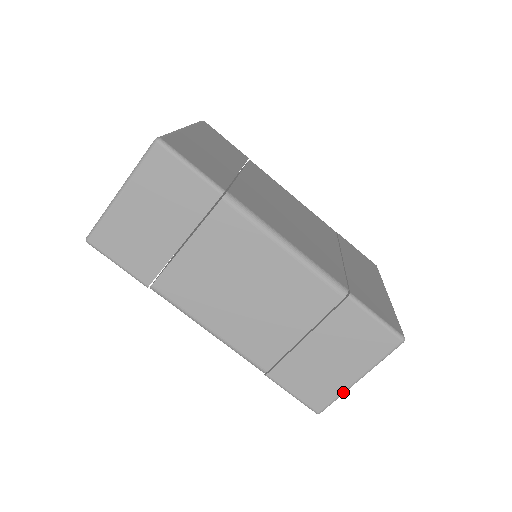
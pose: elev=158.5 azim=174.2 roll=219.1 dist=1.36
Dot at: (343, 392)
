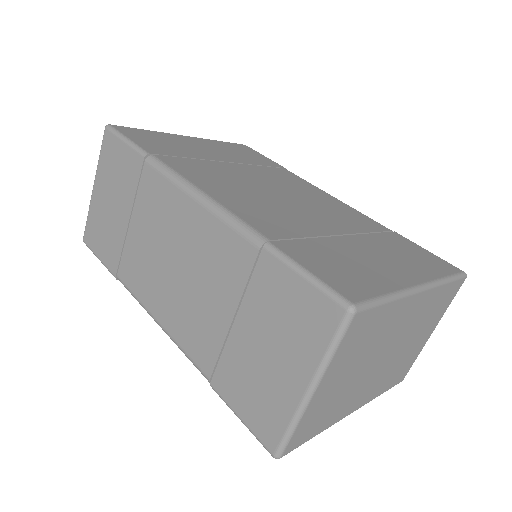
Dot at: (294, 416)
